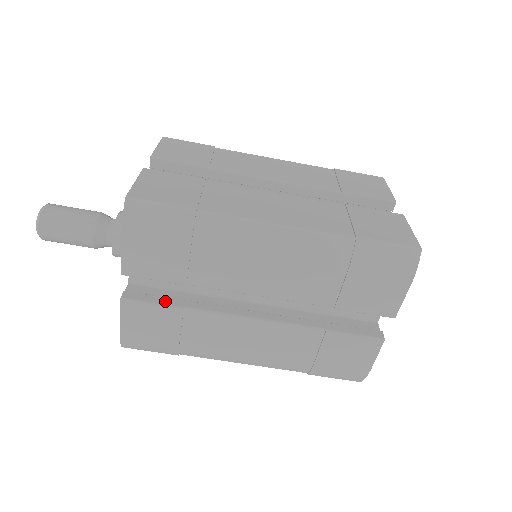
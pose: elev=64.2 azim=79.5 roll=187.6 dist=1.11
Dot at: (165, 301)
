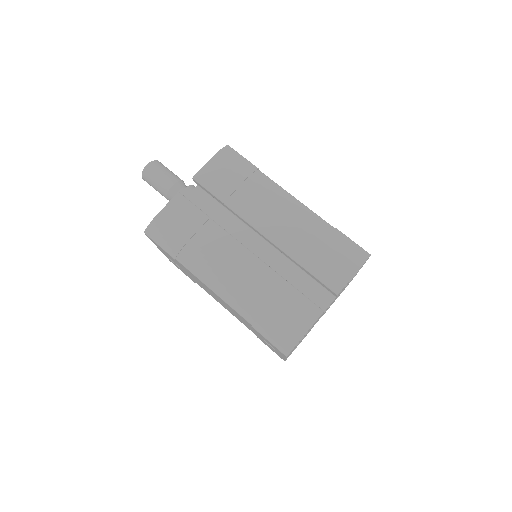
Dot at: (201, 210)
